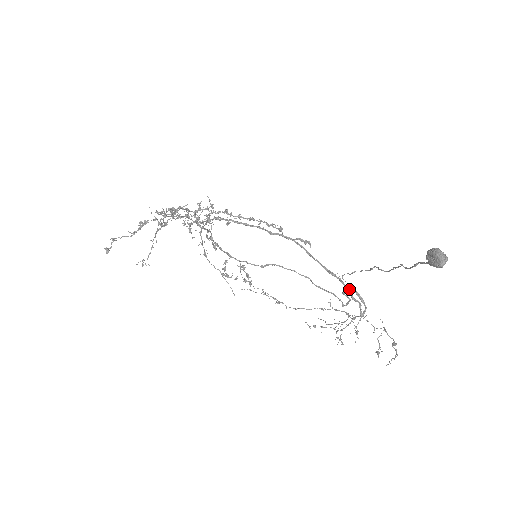
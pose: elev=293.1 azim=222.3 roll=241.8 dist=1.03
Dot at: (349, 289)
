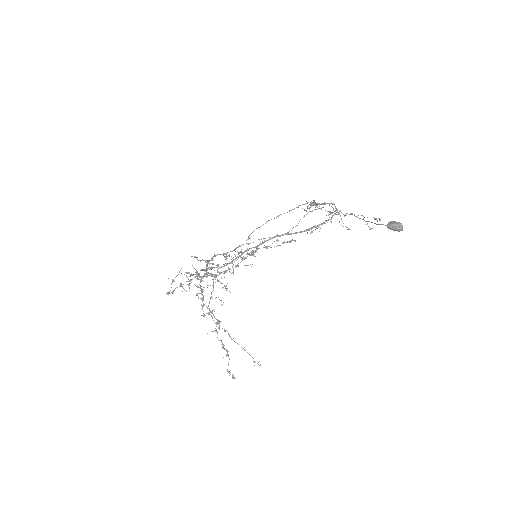
Dot at: occluded
